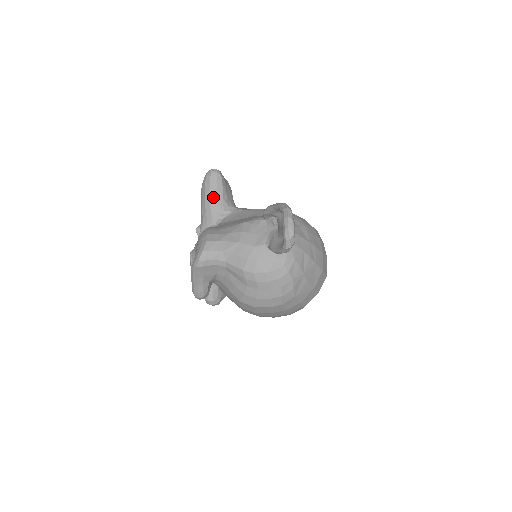
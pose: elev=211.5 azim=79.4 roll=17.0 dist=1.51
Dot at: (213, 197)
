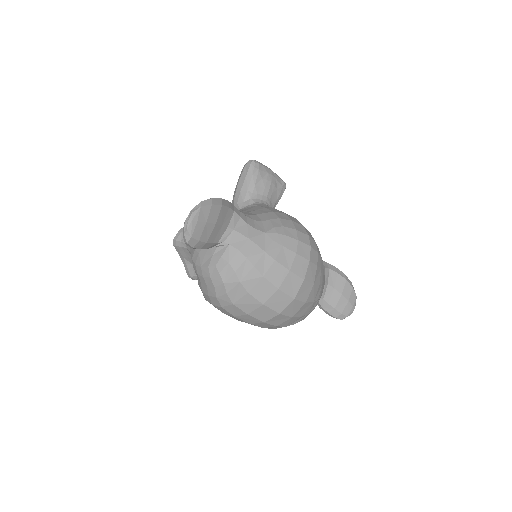
Dot at: (239, 187)
